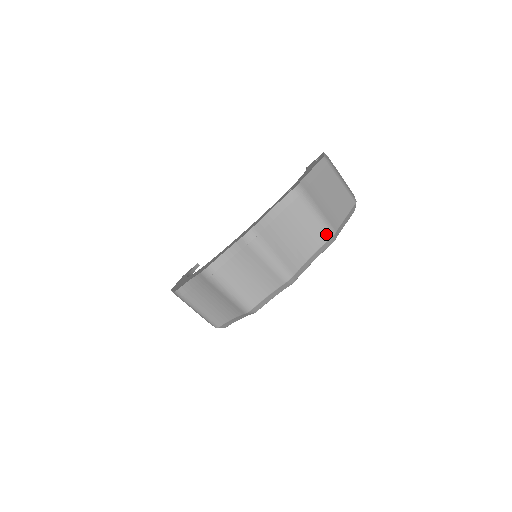
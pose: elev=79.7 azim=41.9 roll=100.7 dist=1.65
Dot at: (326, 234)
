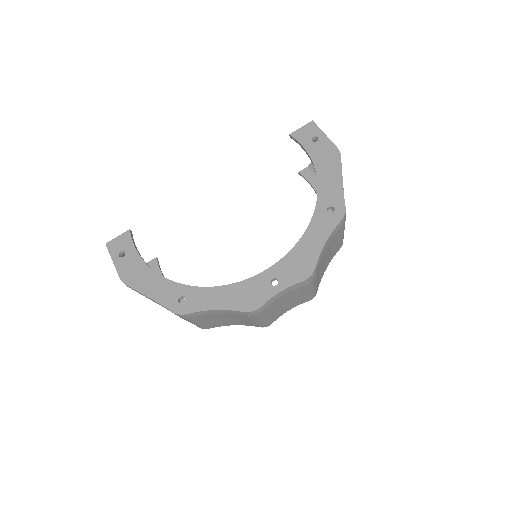
Dot at: (340, 246)
